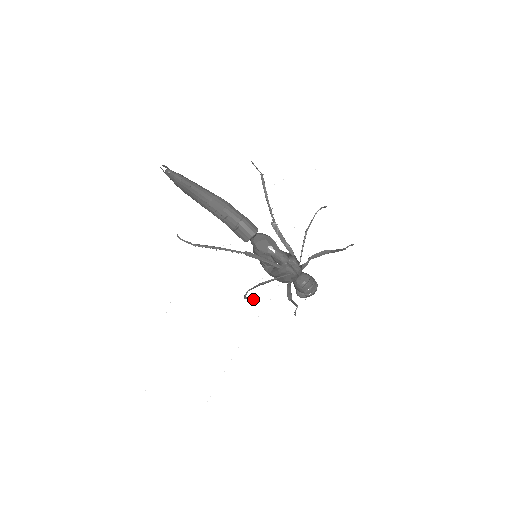
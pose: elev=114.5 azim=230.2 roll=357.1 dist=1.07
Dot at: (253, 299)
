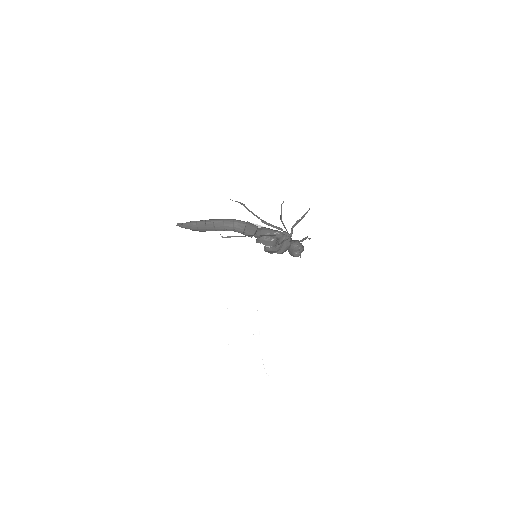
Dot at: (272, 272)
